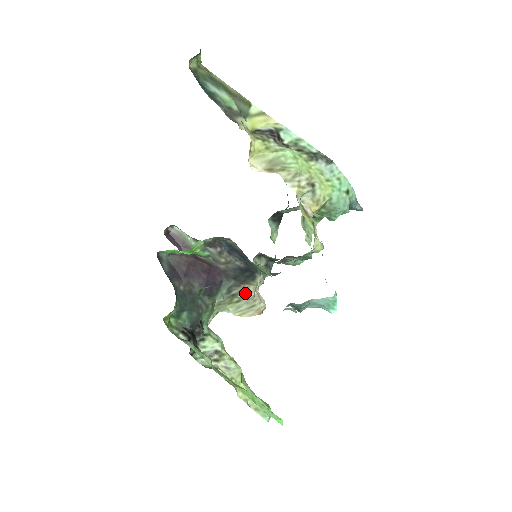
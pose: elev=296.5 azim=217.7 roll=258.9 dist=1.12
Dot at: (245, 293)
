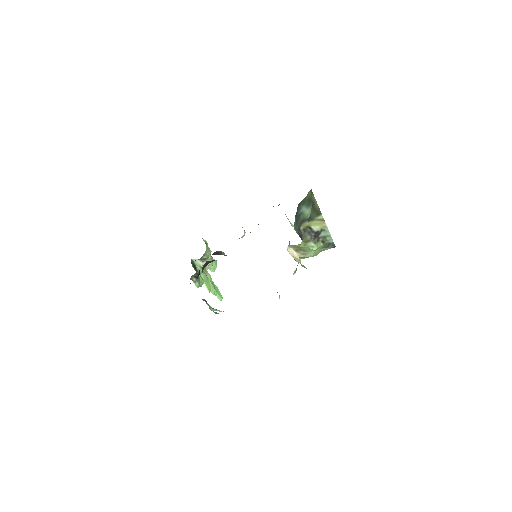
Dot at: occluded
